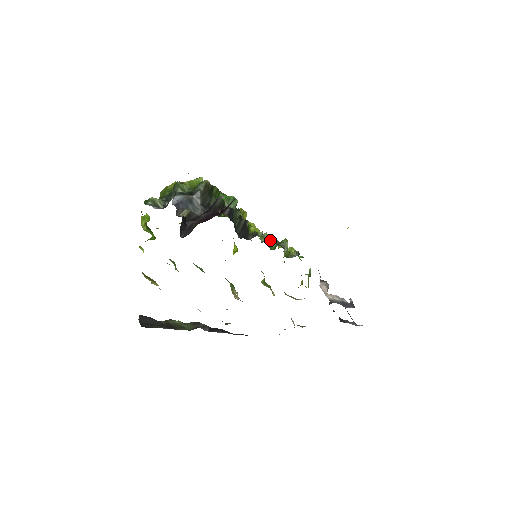
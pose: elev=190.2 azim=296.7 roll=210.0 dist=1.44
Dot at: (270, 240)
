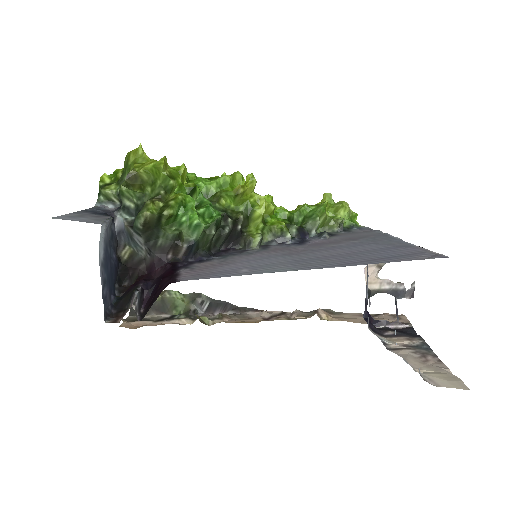
Dot at: (278, 239)
